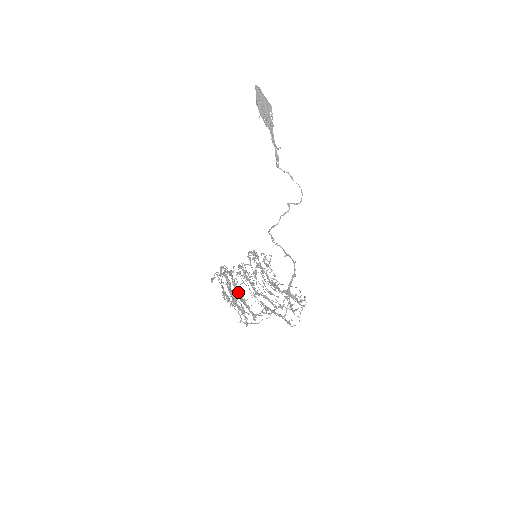
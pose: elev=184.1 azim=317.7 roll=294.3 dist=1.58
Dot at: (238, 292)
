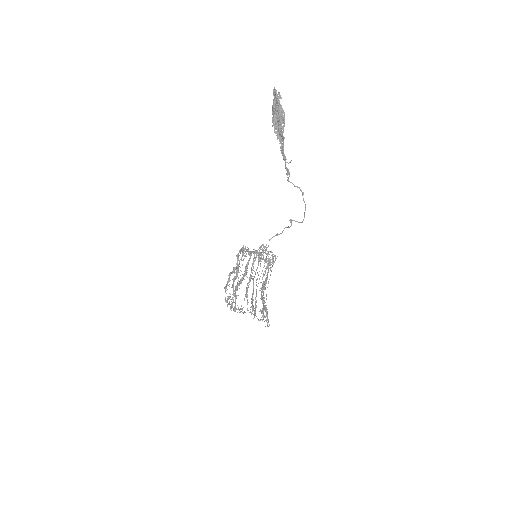
Dot at: occluded
